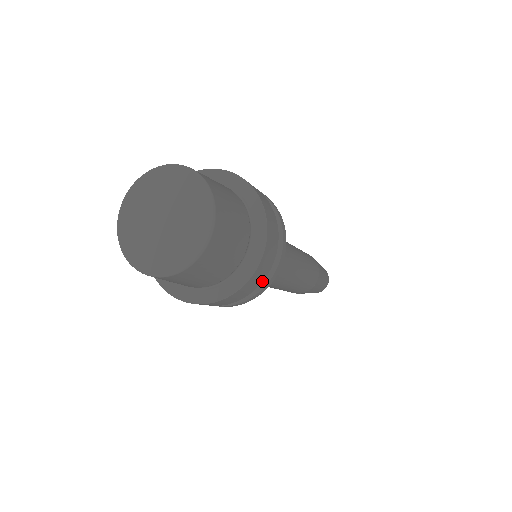
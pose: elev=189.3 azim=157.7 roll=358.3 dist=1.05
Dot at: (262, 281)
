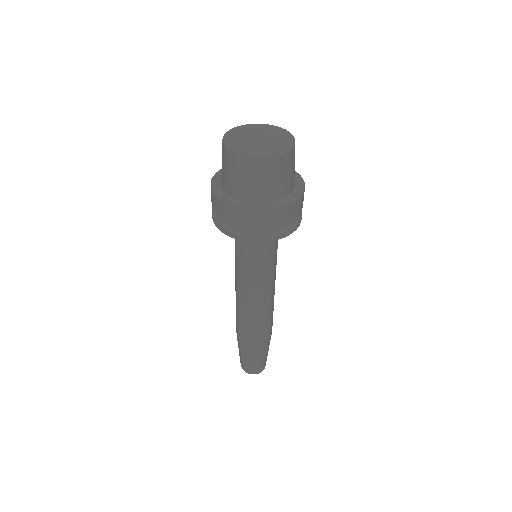
Dot at: occluded
